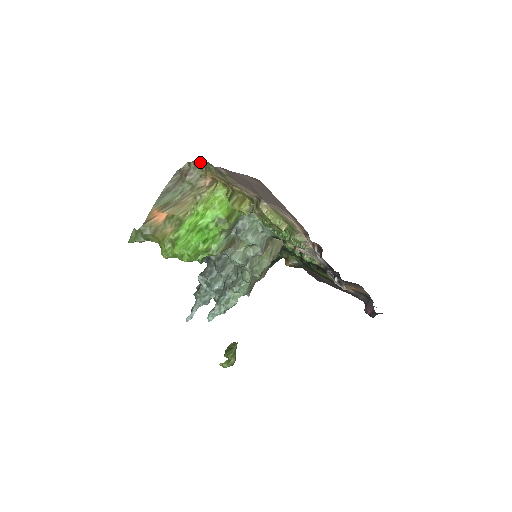
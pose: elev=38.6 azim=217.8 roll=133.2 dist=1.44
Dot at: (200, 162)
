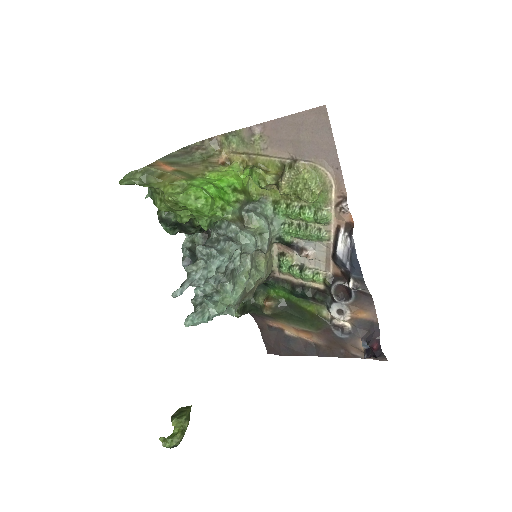
Dot at: (218, 139)
